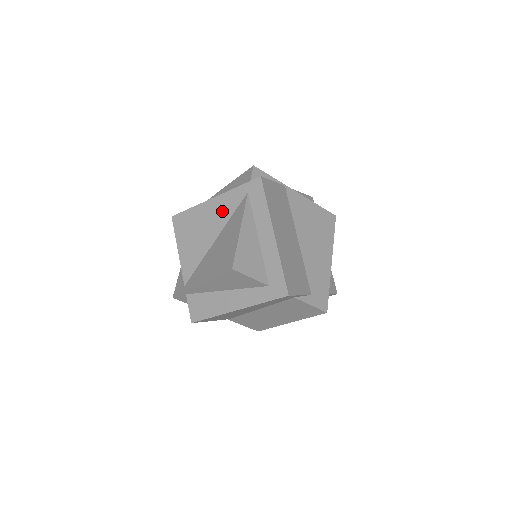
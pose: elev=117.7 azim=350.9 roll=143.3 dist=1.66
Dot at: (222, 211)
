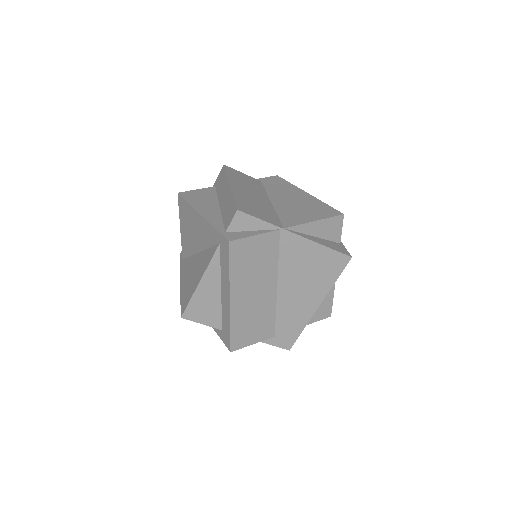
Dot at: (204, 235)
